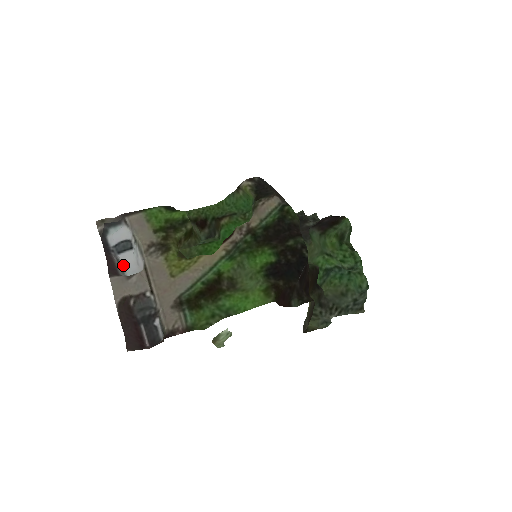
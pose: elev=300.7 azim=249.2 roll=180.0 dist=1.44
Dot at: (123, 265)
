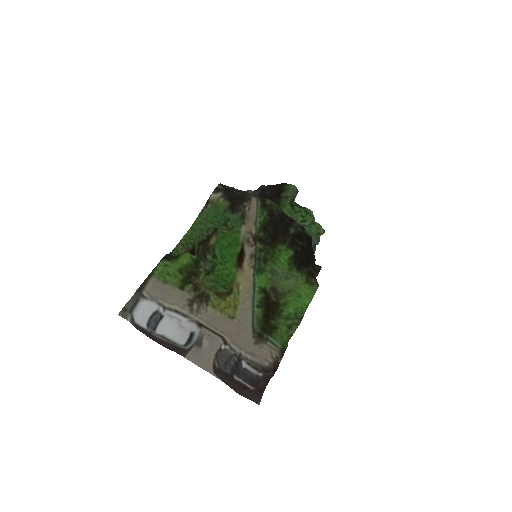
Dot at: (169, 338)
